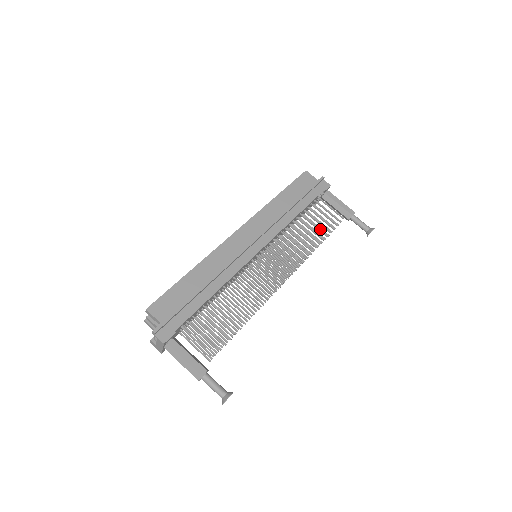
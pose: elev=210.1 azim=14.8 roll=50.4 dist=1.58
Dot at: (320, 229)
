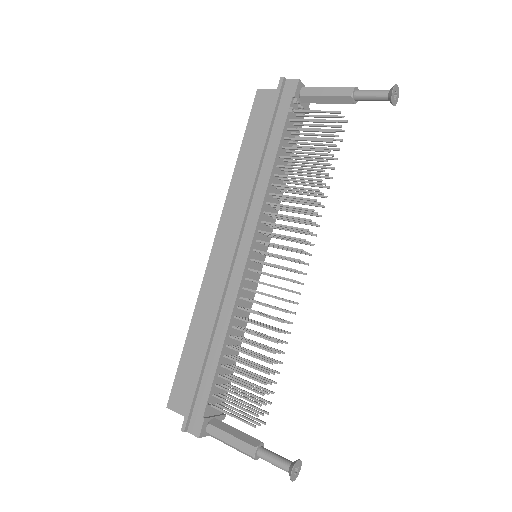
Dot at: (318, 154)
